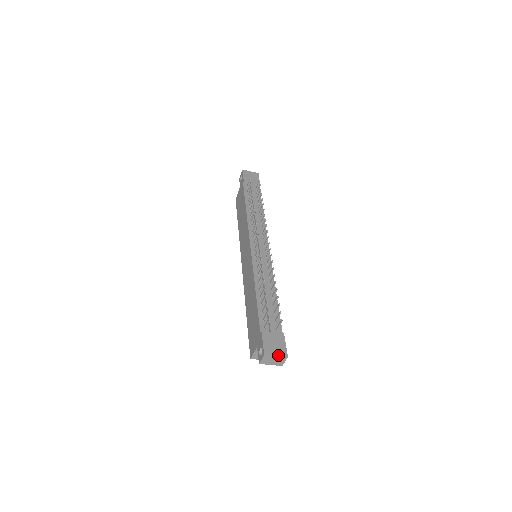
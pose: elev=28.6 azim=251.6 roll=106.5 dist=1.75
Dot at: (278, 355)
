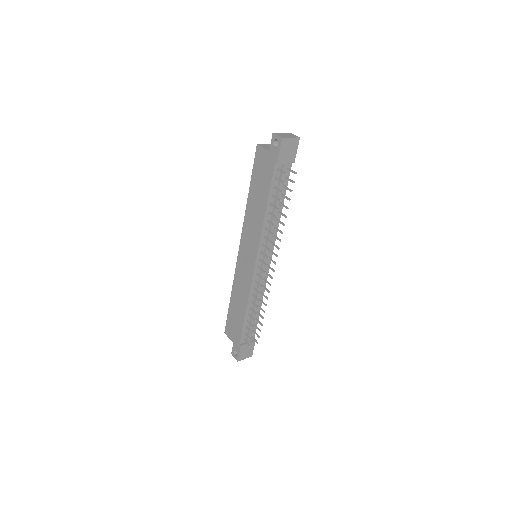
Dot at: occluded
